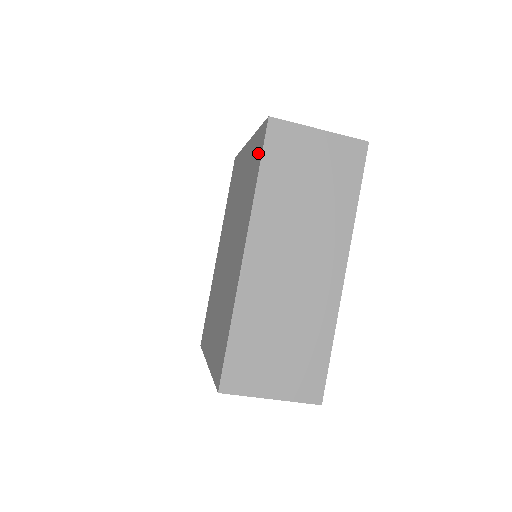
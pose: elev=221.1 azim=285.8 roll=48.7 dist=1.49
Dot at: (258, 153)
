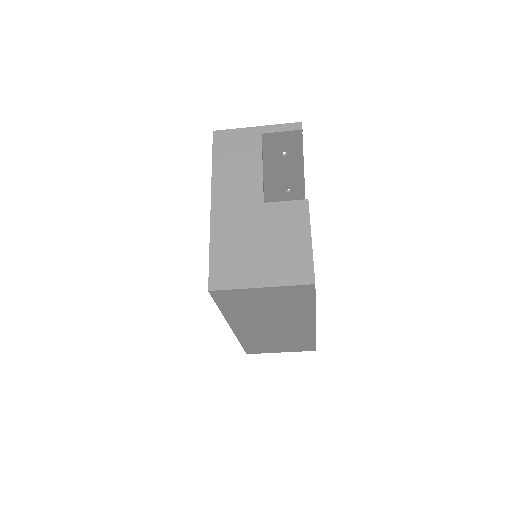
Dot at: occluded
